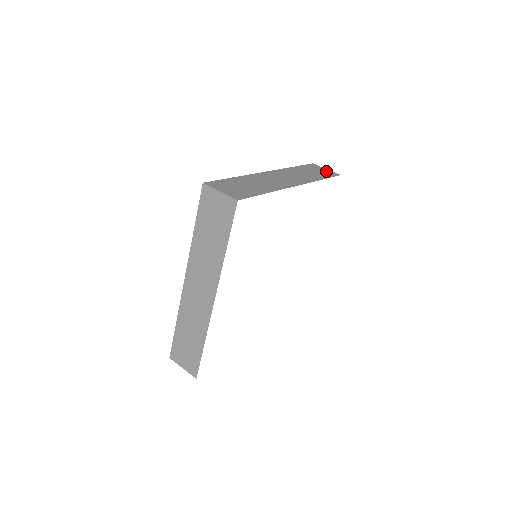
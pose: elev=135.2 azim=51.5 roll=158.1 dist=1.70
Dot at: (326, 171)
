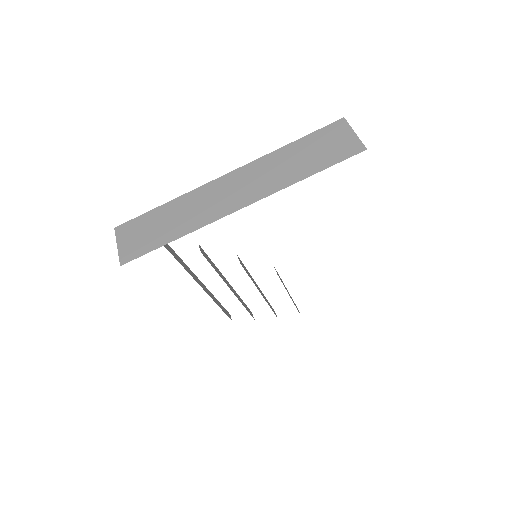
Dot at: (344, 142)
